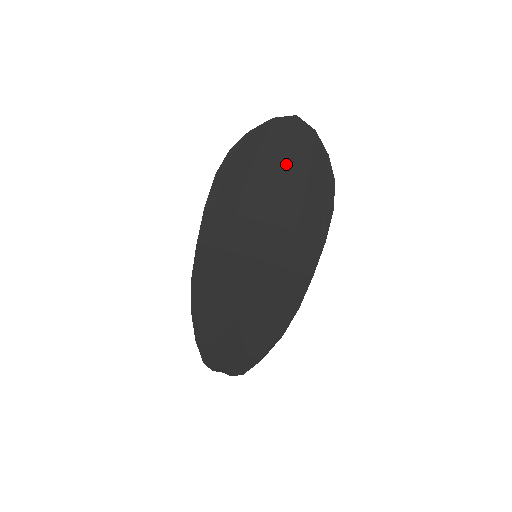
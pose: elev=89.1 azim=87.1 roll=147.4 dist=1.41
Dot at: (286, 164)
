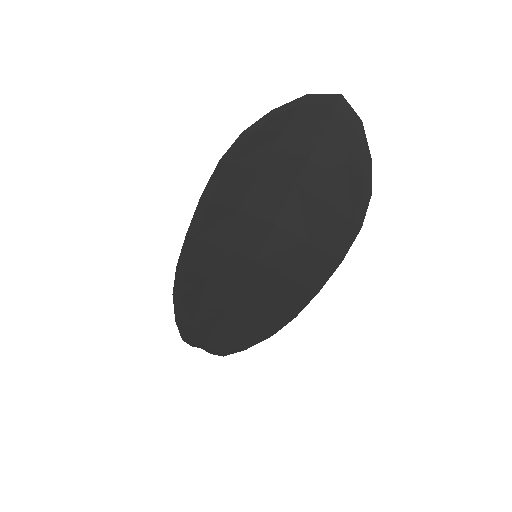
Dot at: (313, 159)
